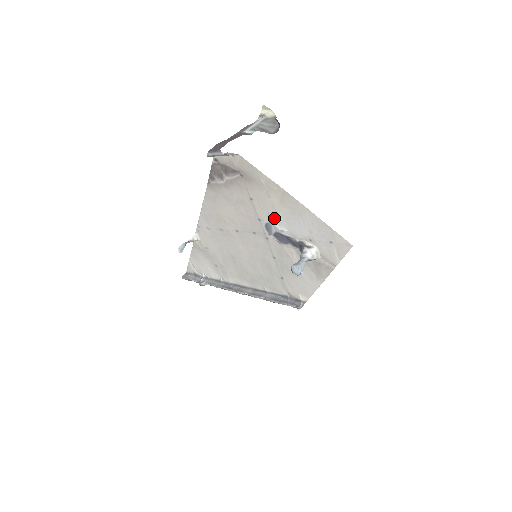
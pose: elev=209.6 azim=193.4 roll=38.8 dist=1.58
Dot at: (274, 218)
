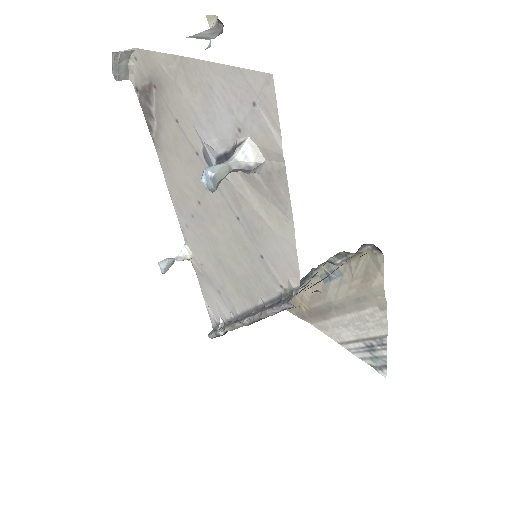
Dot at: (200, 130)
